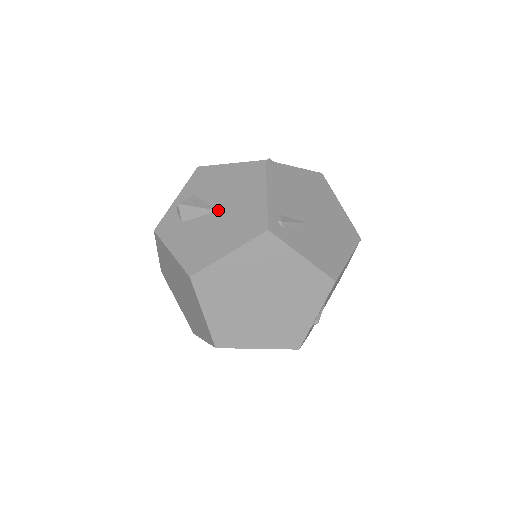
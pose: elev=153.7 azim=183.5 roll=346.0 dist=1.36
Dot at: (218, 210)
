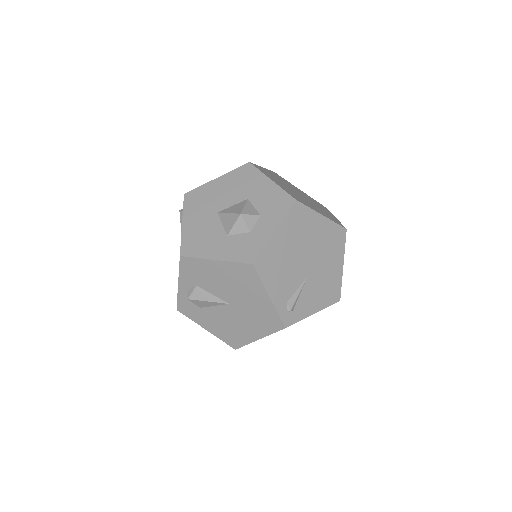
Dot at: (229, 304)
